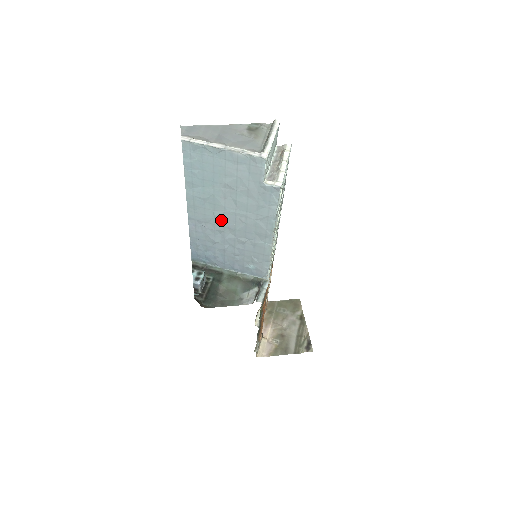
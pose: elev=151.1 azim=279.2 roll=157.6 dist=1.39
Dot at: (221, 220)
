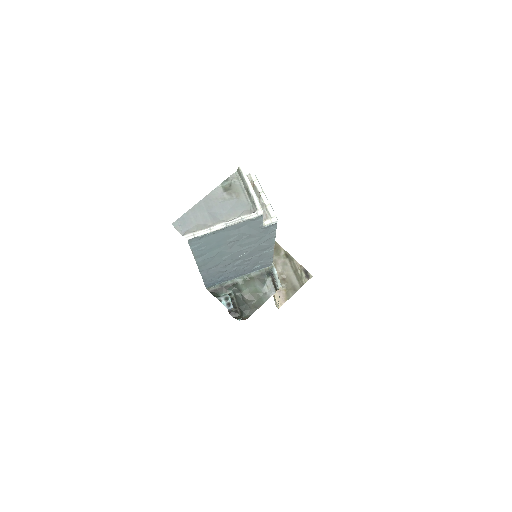
Dot at: (229, 259)
